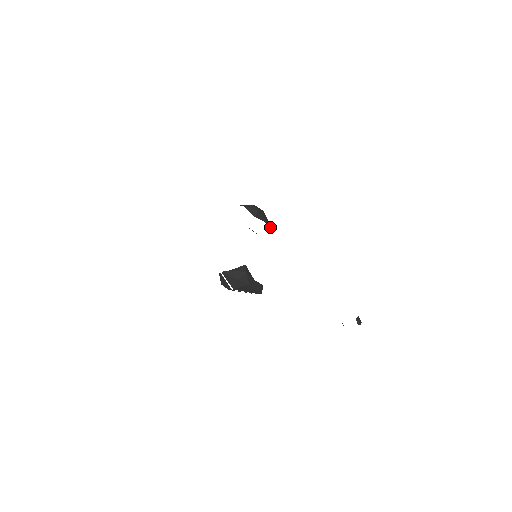
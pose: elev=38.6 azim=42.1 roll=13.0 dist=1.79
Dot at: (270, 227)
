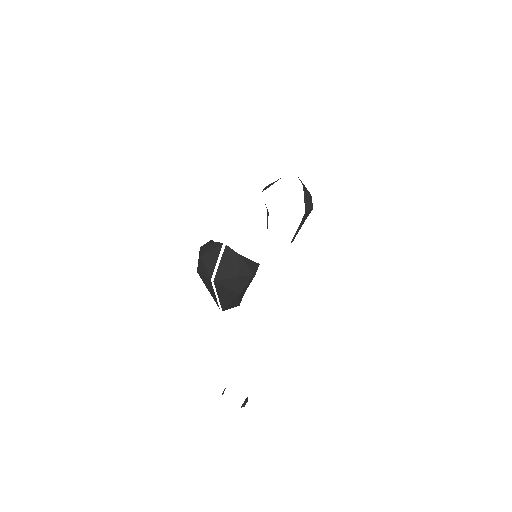
Dot at: (295, 236)
